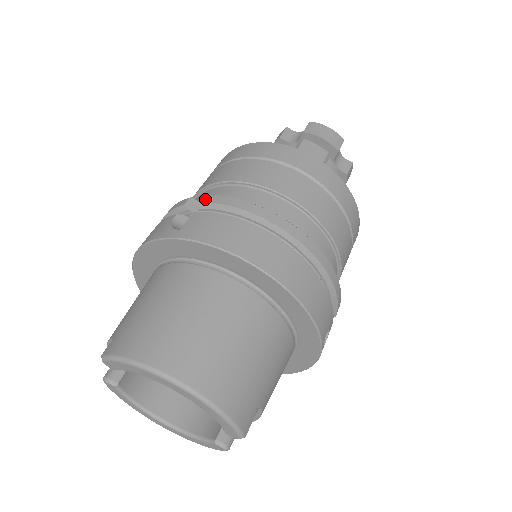
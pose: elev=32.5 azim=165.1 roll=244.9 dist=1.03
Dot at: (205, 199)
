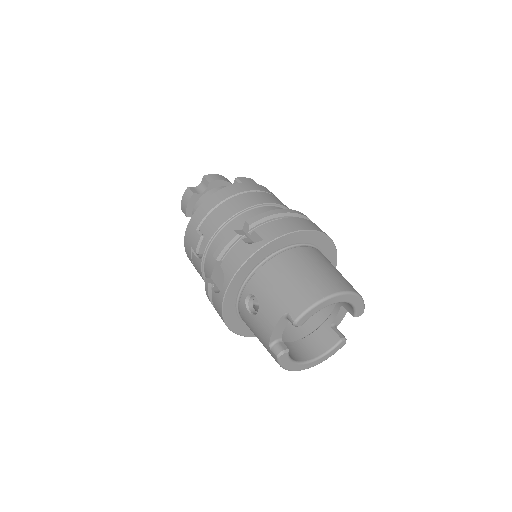
Dot at: (249, 222)
